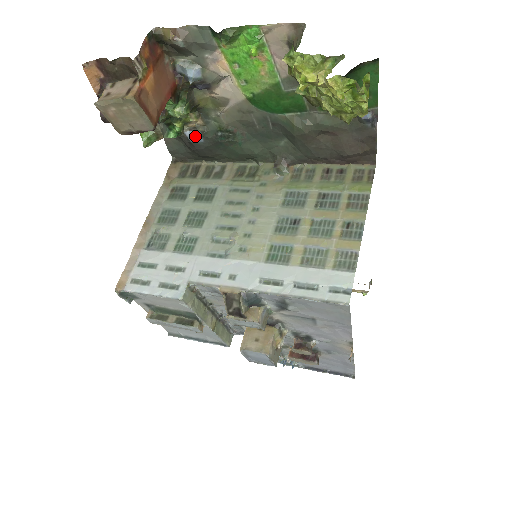
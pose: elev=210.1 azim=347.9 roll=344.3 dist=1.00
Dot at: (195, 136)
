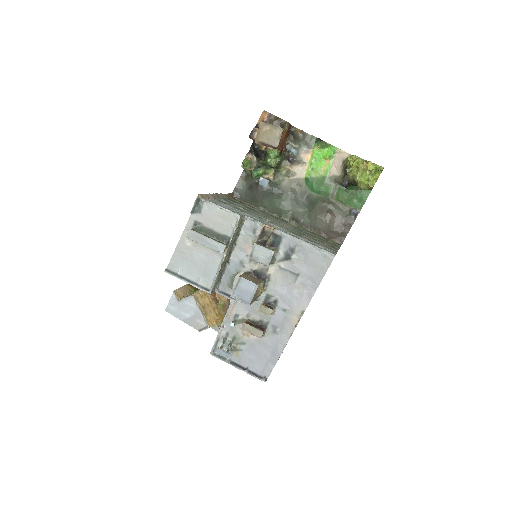
Dot at: (264, 182)
